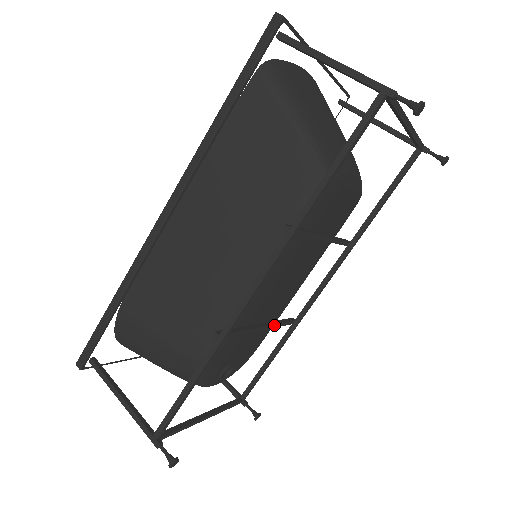
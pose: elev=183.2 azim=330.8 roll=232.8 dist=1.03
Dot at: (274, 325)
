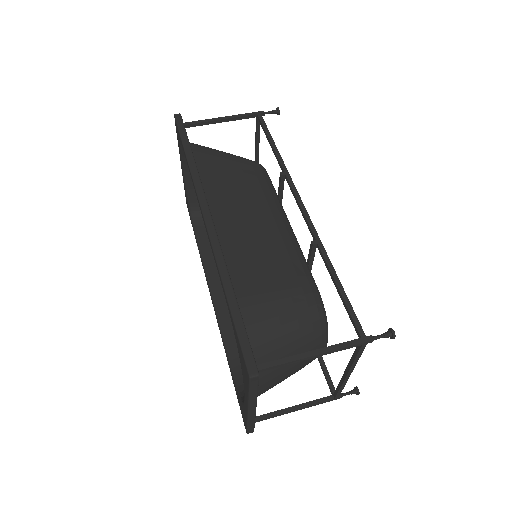
Dot at: occluded
